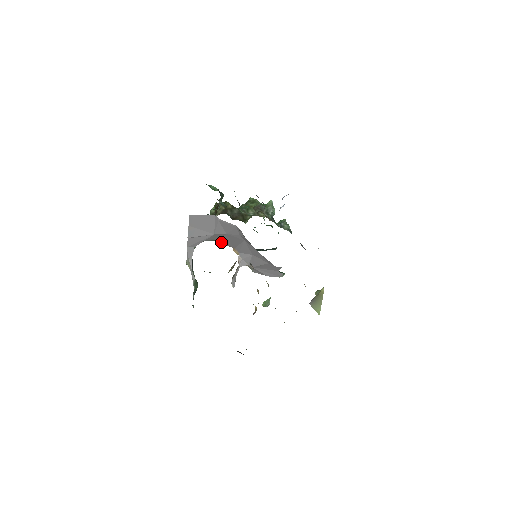
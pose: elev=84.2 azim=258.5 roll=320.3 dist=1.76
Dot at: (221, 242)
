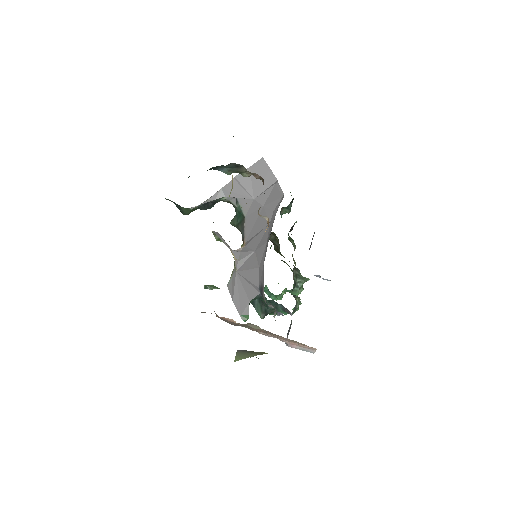
Dot at: (245, 224)
